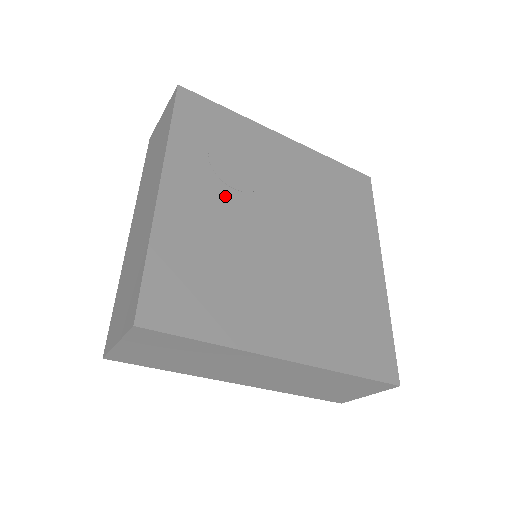
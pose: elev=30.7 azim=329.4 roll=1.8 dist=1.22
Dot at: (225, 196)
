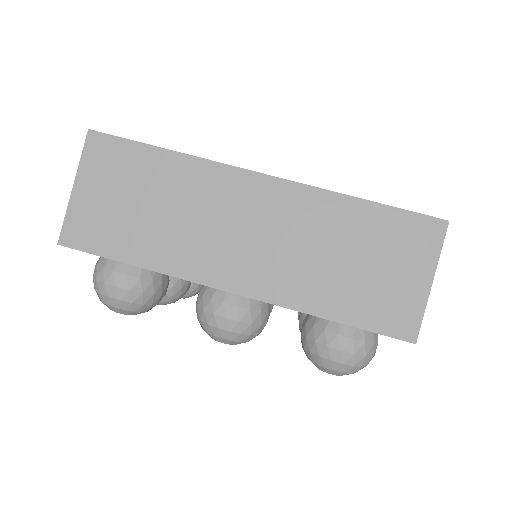
Dot at: occluded
